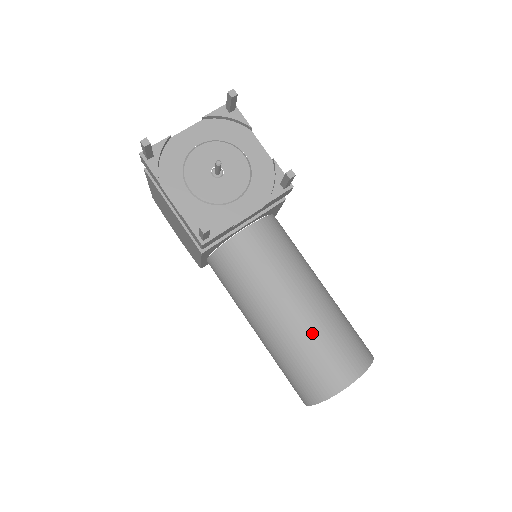
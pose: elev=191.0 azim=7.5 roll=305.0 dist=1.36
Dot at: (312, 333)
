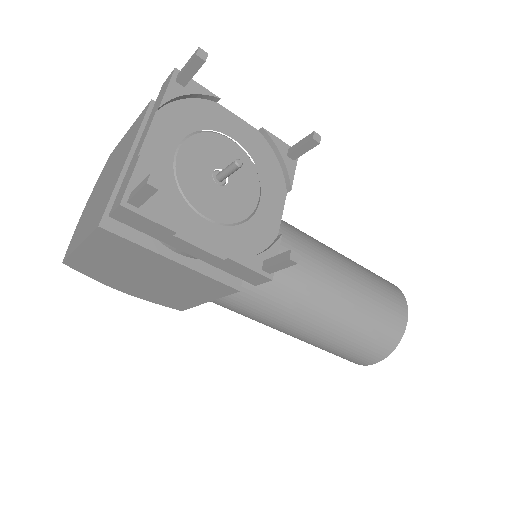
Dot at: (363, 297)
